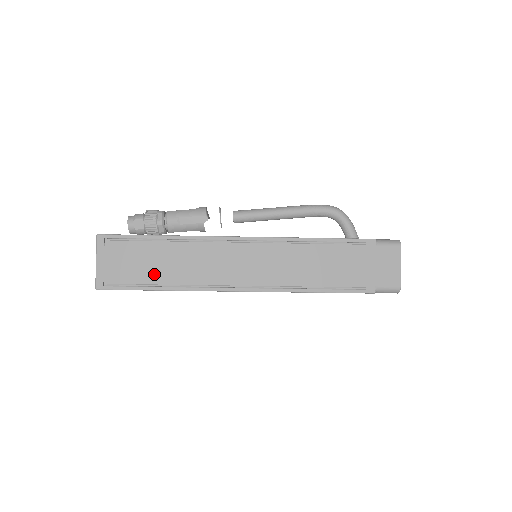
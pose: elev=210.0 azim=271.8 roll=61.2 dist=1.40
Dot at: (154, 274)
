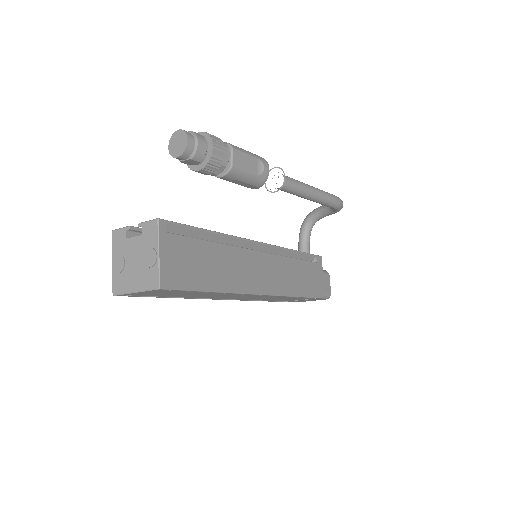
Dot at: occluded
